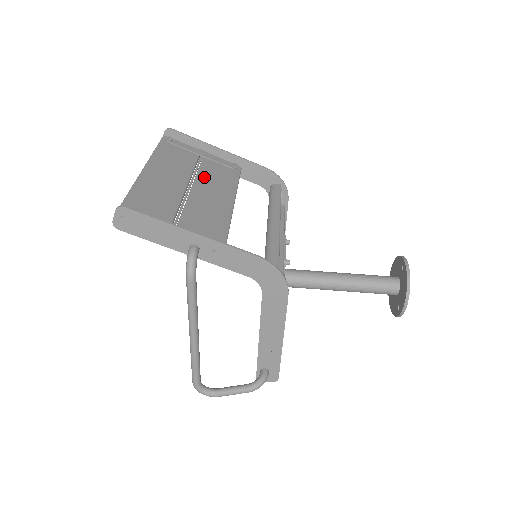
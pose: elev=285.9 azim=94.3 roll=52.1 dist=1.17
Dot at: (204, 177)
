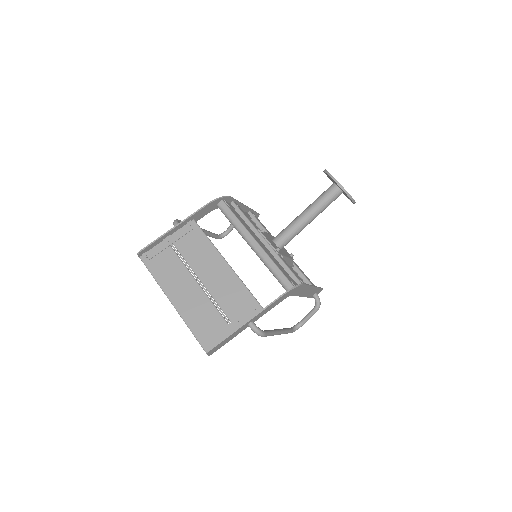
Dot at: (194, 263)
